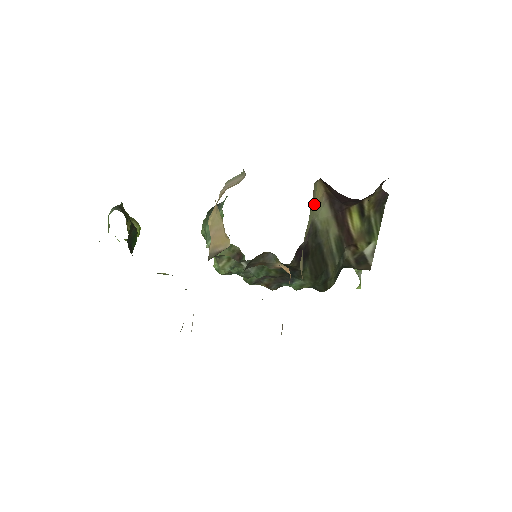
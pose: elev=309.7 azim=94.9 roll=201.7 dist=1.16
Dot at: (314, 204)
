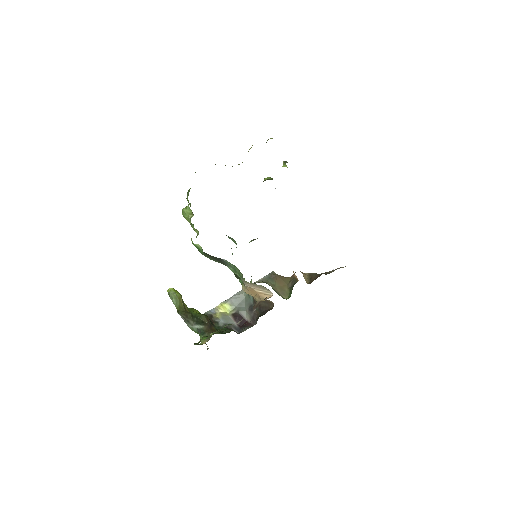
Dot at: occluded
